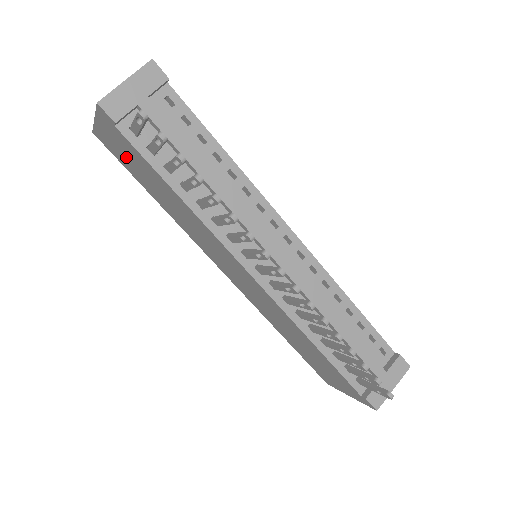
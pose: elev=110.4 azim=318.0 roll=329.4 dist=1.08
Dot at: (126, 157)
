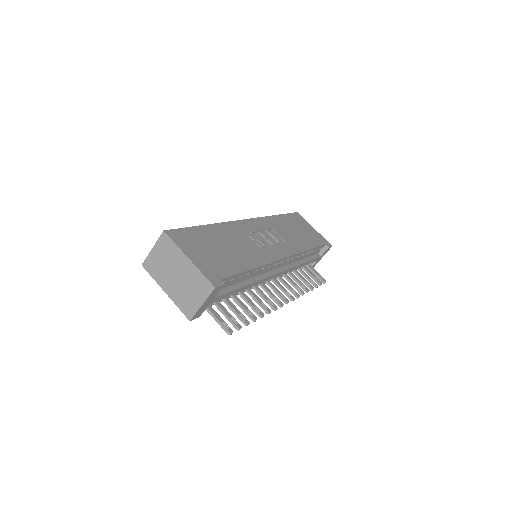
Dot at: occluded
